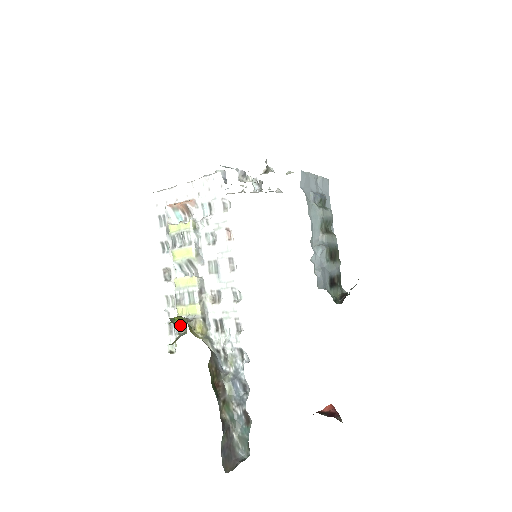
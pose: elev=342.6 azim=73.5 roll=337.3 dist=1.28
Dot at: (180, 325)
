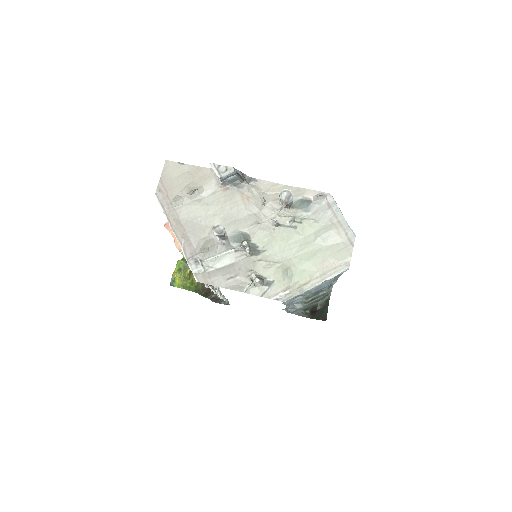
Dot at: occluded
